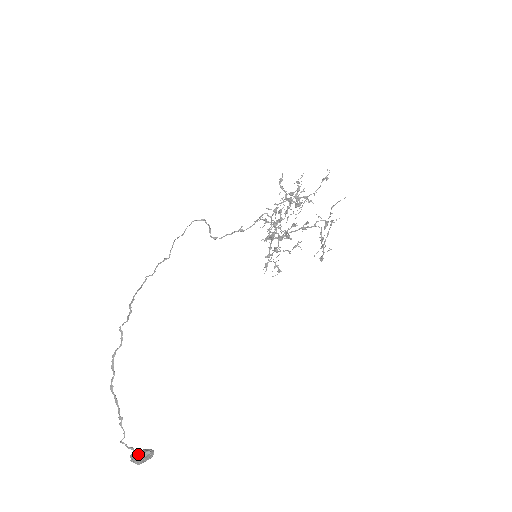
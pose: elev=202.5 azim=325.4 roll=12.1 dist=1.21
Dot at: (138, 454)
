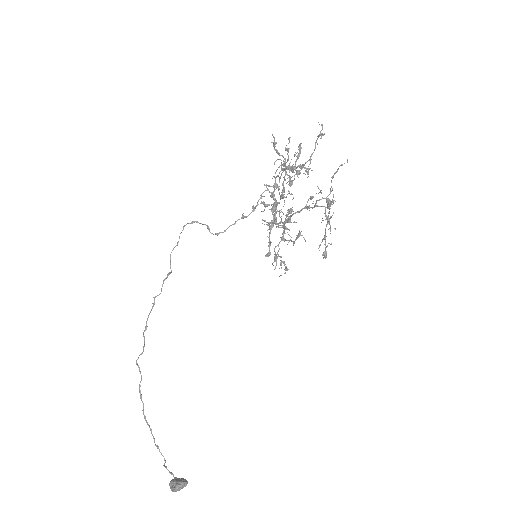
Dot at: (172, 485)
